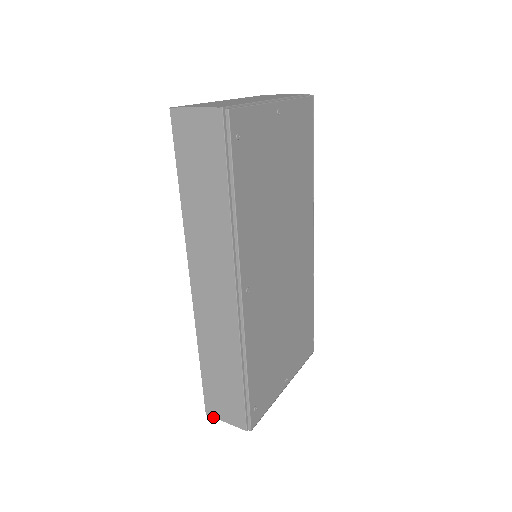
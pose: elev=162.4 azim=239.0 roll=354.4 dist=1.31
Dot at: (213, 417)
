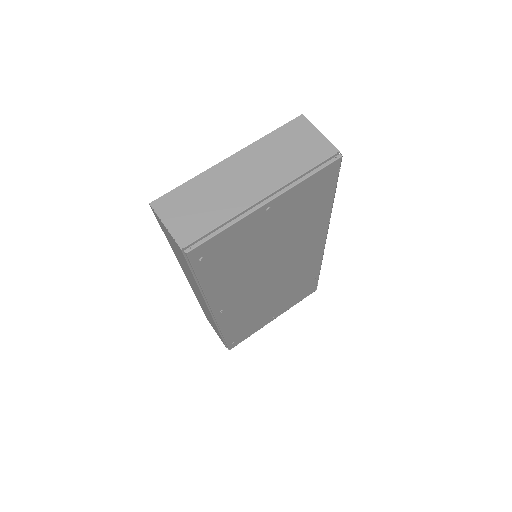
Dot at: (211, 325)
